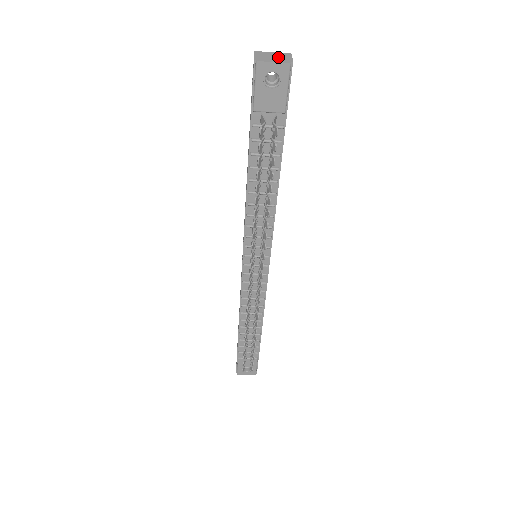
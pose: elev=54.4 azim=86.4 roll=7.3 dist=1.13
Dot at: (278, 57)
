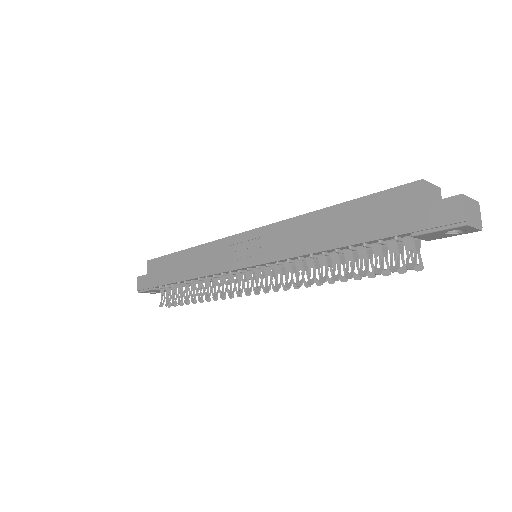
Dot at: (475, 214)
